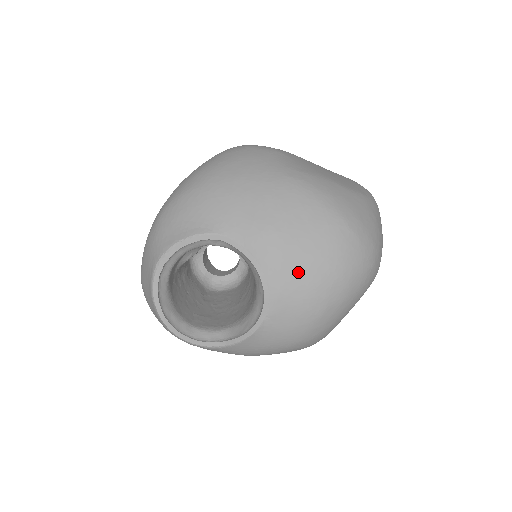
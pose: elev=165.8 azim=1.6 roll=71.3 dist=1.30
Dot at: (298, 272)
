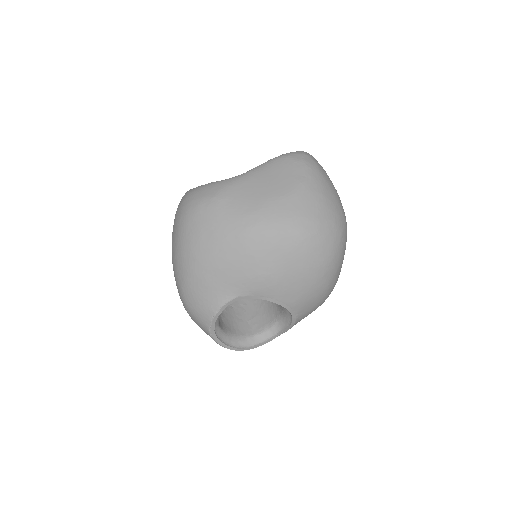
Dot at: (298, 286)
